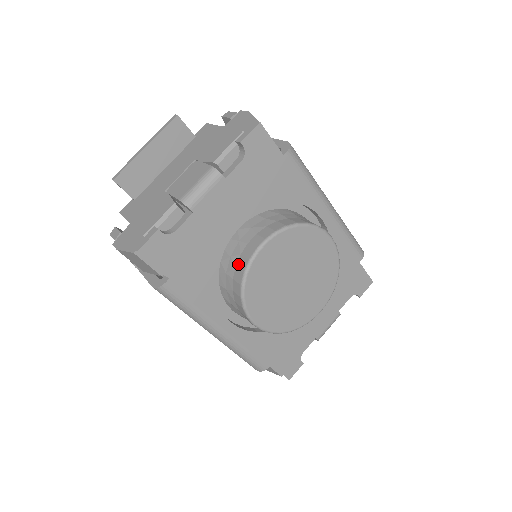
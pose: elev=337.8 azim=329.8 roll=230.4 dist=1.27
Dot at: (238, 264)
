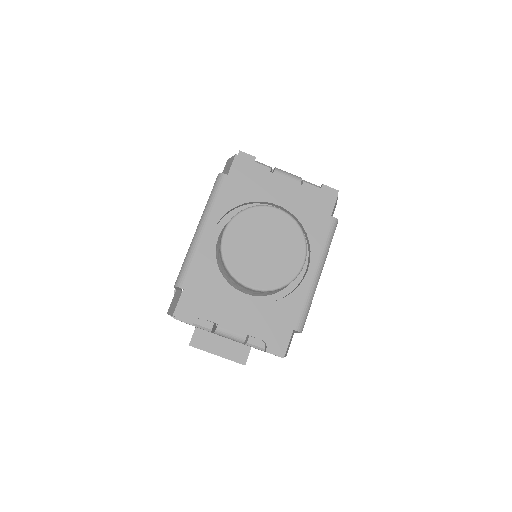
Dot at: occluded
